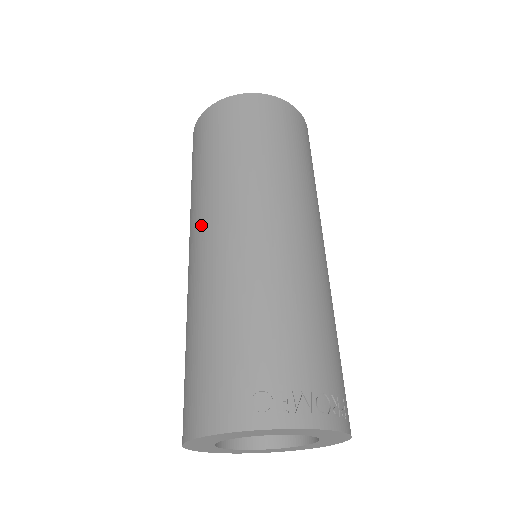
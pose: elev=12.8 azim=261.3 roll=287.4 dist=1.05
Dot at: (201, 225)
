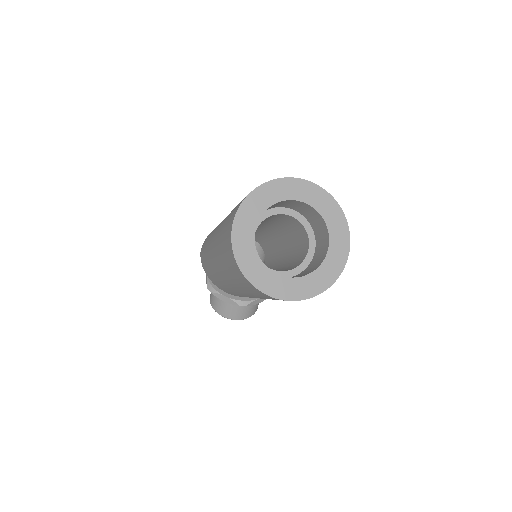
Dot at: occluded
